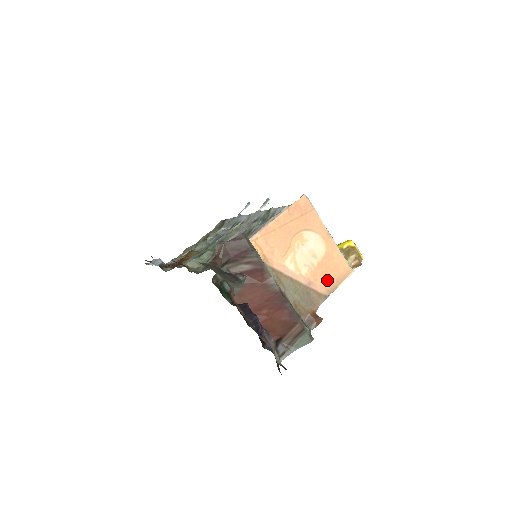
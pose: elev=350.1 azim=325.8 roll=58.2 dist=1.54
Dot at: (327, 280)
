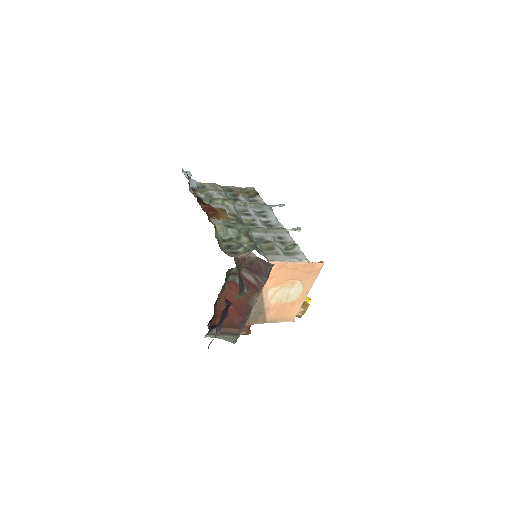
Dot at: (277, 315)
